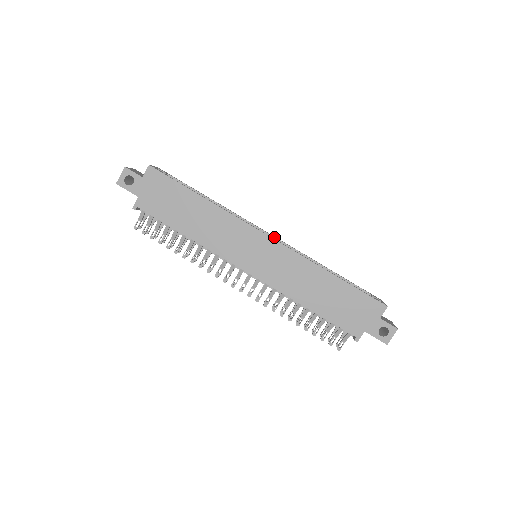
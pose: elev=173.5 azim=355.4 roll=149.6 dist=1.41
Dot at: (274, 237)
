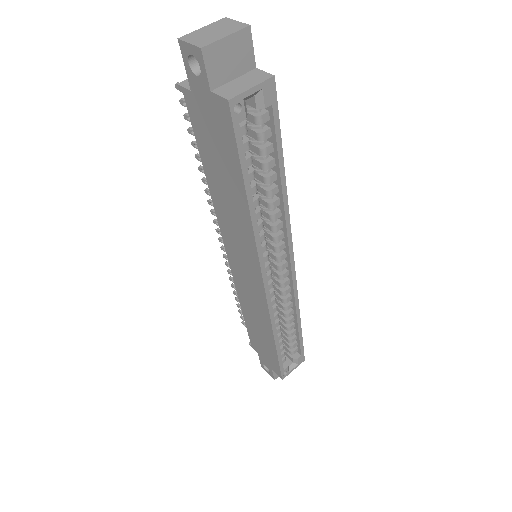
Dot at: (291, 271)
